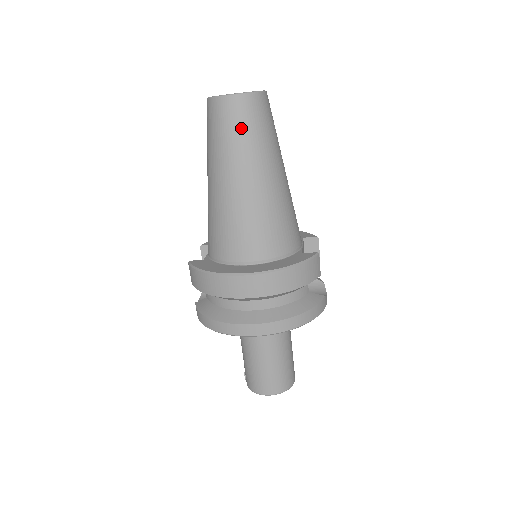
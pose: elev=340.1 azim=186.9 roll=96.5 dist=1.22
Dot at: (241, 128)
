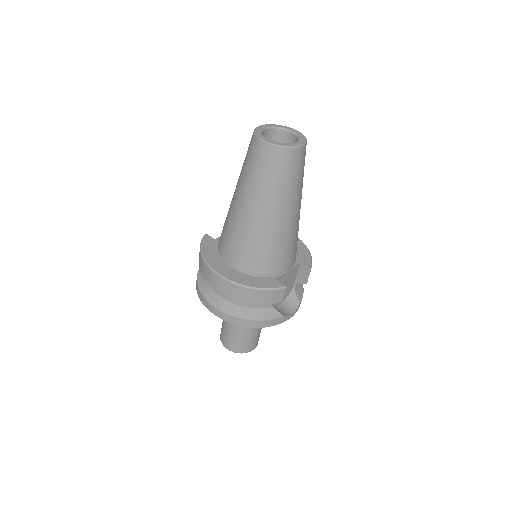
Dot at: (261, 170)
